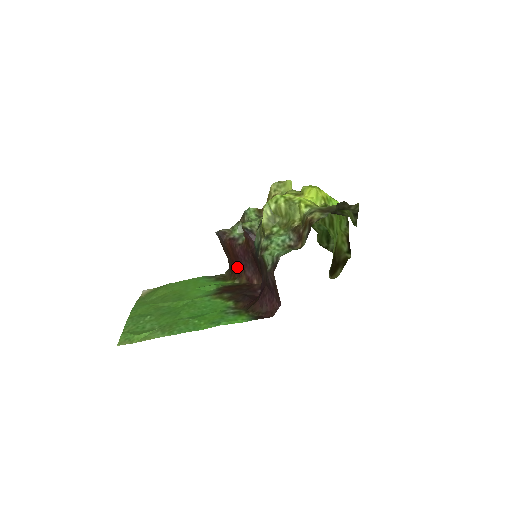
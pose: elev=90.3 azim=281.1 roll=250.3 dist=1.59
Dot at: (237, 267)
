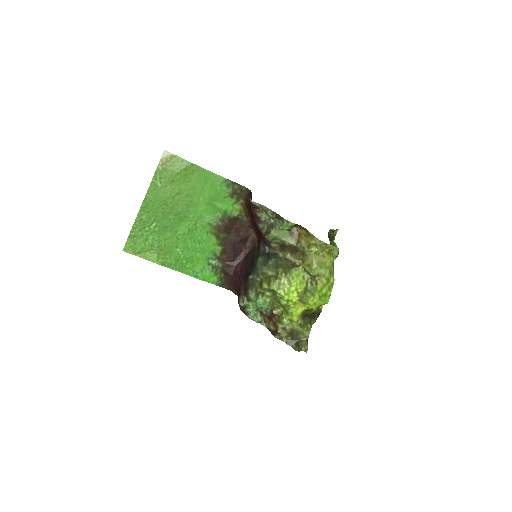
Dot at: (250, 213)
